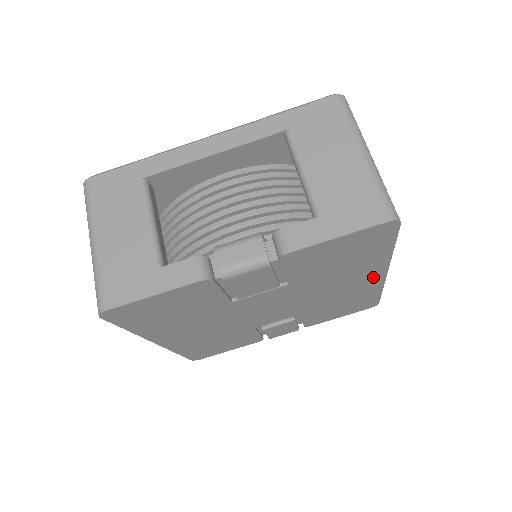
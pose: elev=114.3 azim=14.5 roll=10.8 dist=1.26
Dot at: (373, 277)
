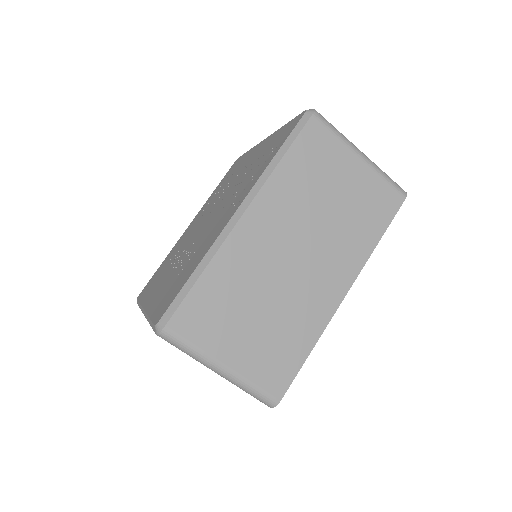
Dot at: occluded
